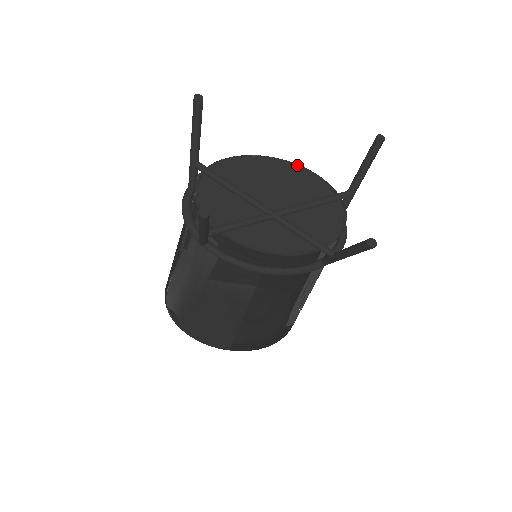
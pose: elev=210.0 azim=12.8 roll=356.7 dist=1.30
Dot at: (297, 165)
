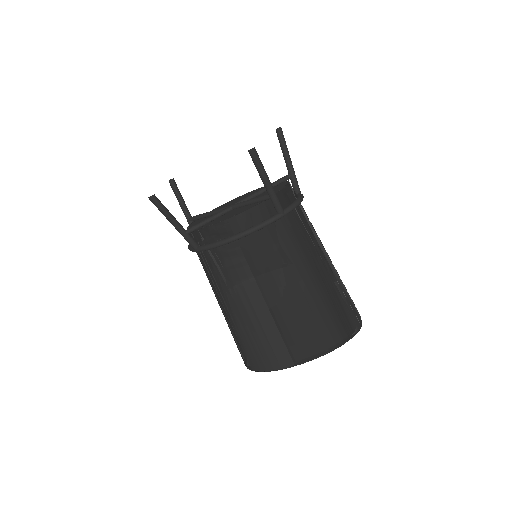
Dot at: occluded
